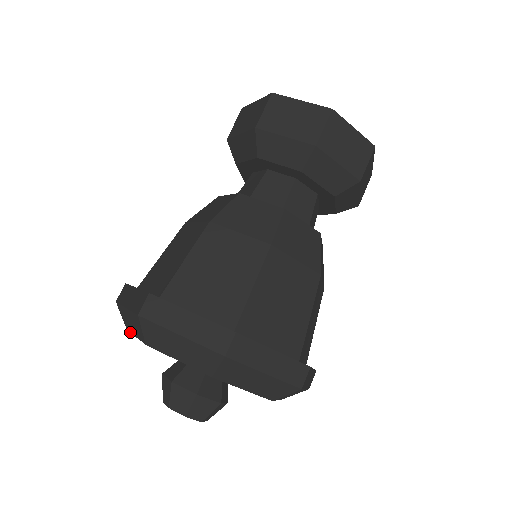
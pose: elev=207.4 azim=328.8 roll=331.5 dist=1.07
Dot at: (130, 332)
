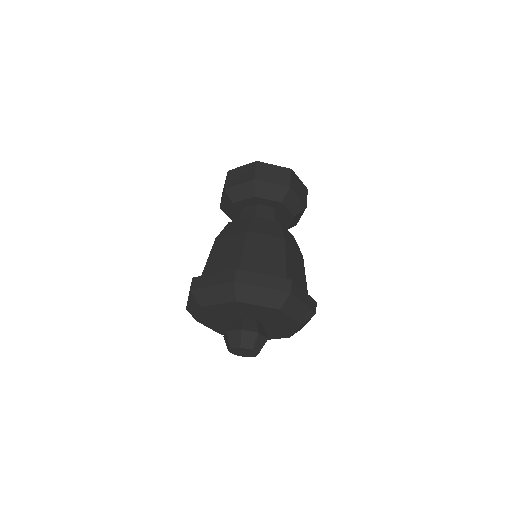
Dot at: (197, 318)
